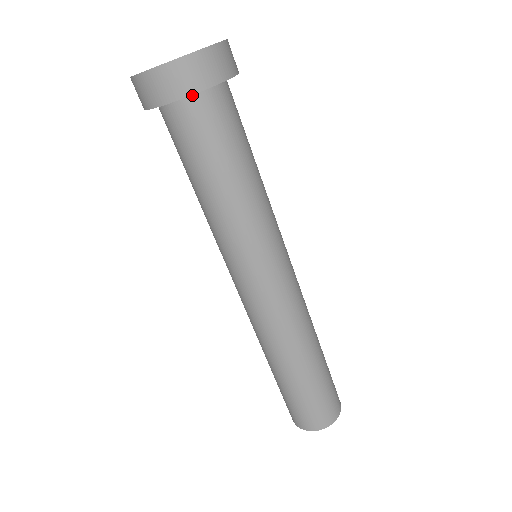
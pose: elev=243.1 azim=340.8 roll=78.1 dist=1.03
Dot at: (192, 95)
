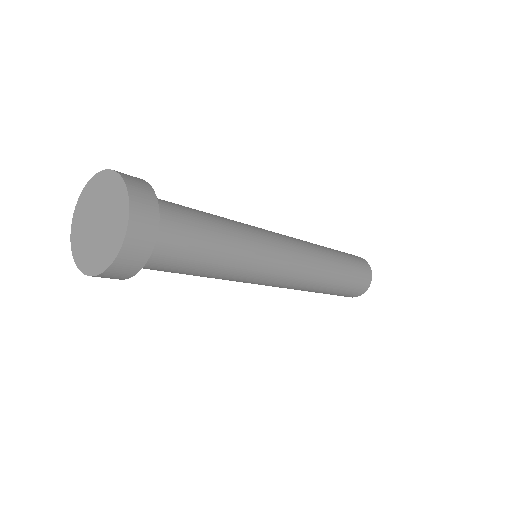
Dot at: occluded
